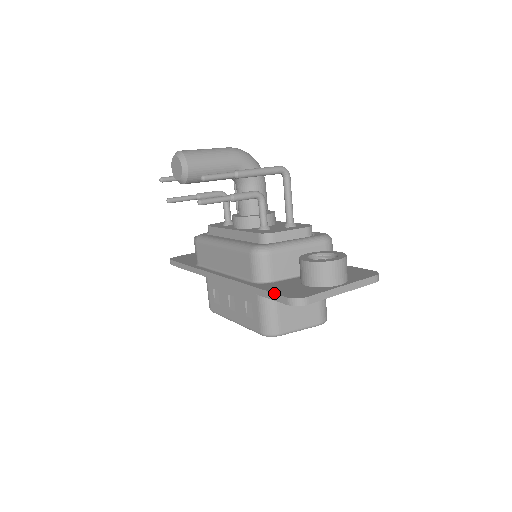
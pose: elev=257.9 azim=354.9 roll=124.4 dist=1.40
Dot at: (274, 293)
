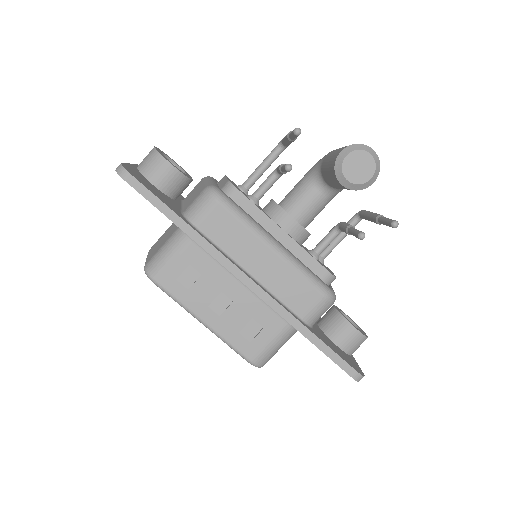
Dot at: (342, 358)
